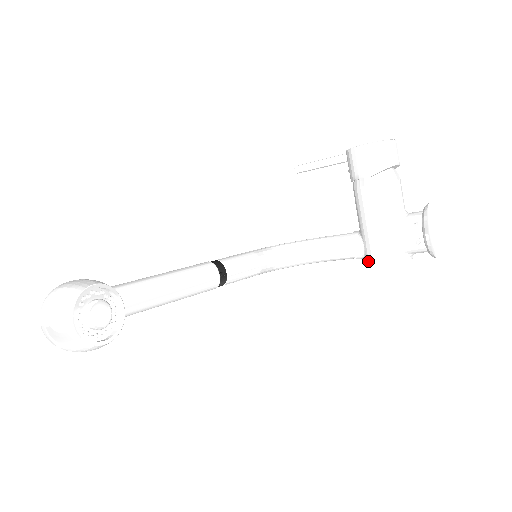
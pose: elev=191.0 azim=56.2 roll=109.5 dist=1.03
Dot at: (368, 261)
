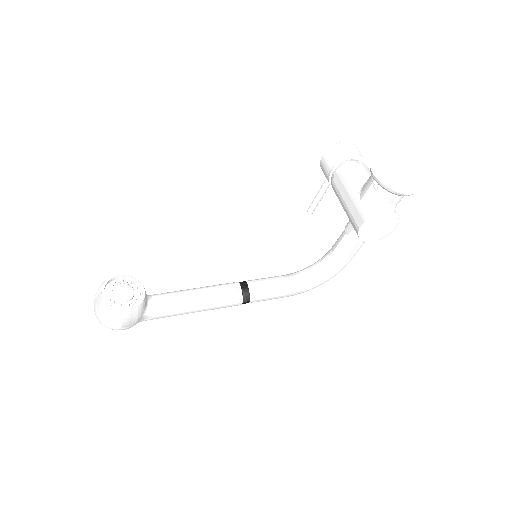
Dot at: (356, 232)
